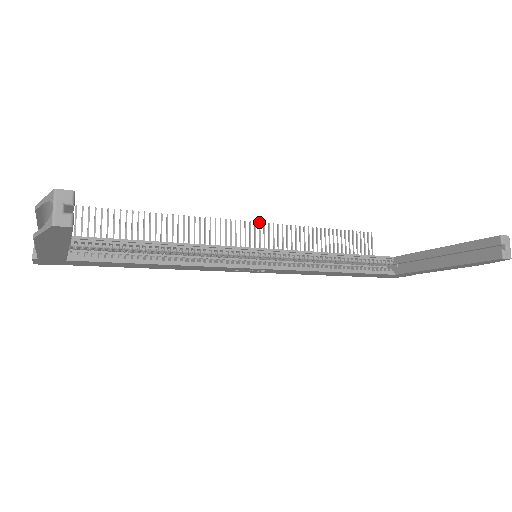
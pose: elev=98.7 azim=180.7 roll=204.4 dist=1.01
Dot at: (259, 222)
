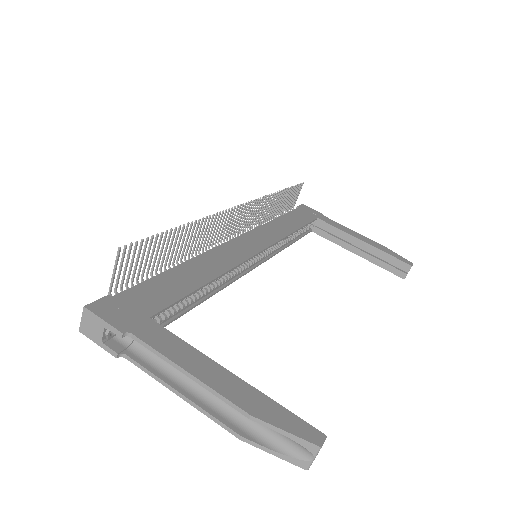
Dot at: (251, 201)
